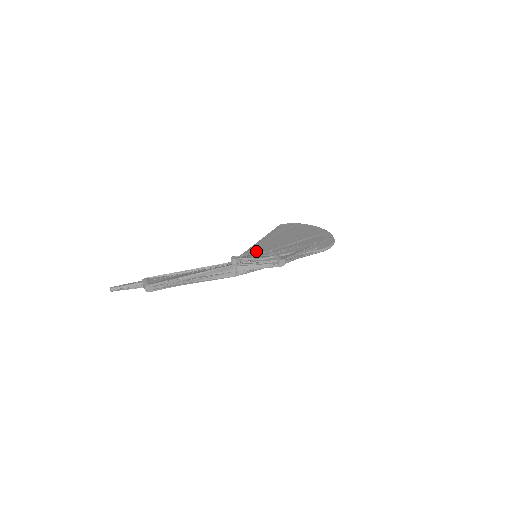
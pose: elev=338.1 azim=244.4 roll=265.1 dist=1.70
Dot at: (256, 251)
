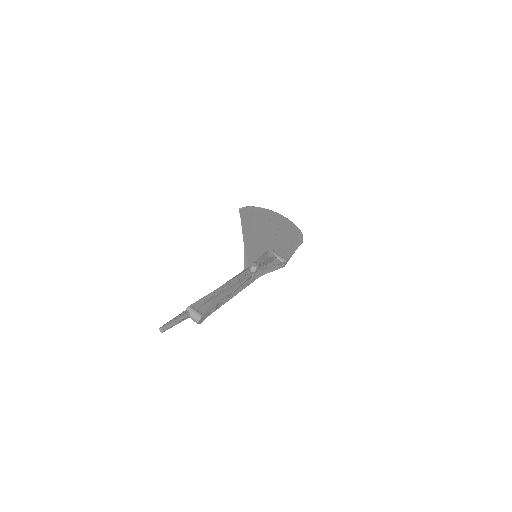
Dot at: (256, 251)
